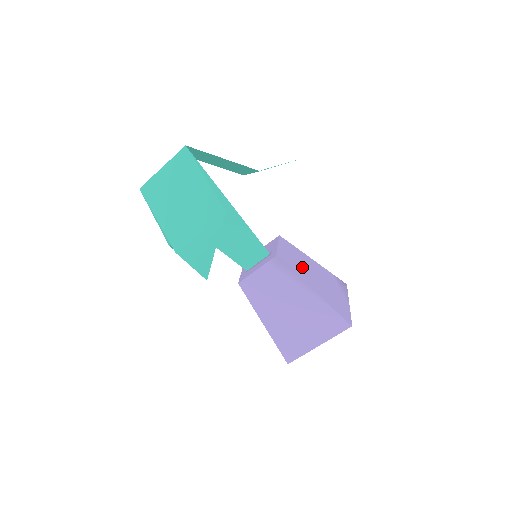
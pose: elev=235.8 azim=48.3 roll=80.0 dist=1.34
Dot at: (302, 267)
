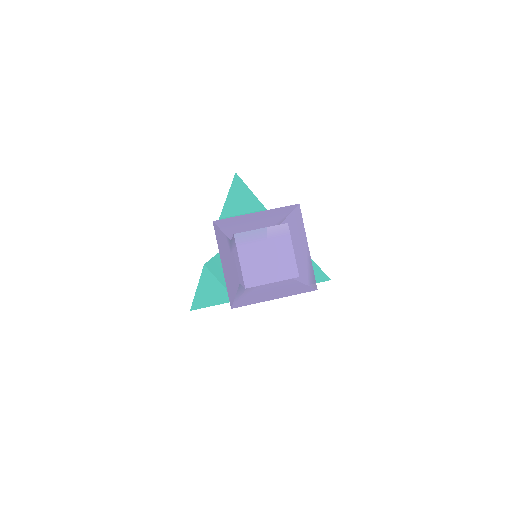
Dot at: occluded
